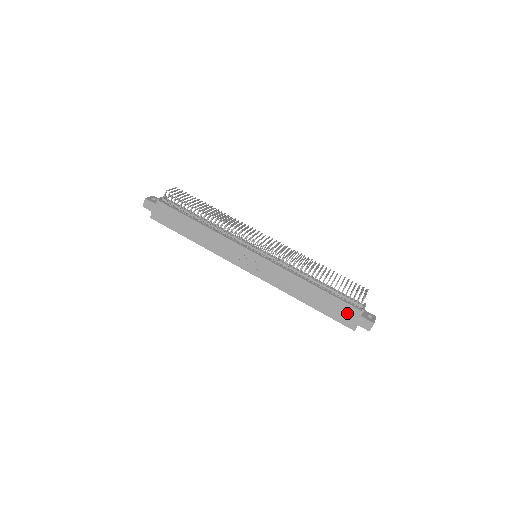
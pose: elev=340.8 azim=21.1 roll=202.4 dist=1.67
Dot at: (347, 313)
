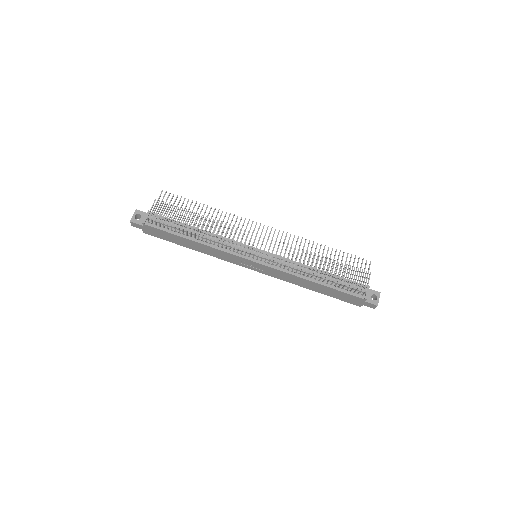
Dot at: (351, 299)
